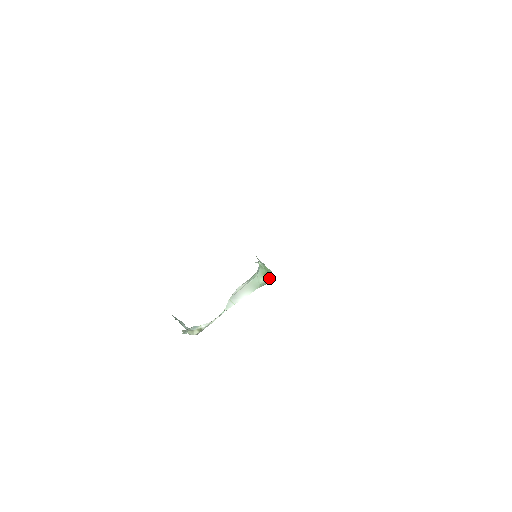
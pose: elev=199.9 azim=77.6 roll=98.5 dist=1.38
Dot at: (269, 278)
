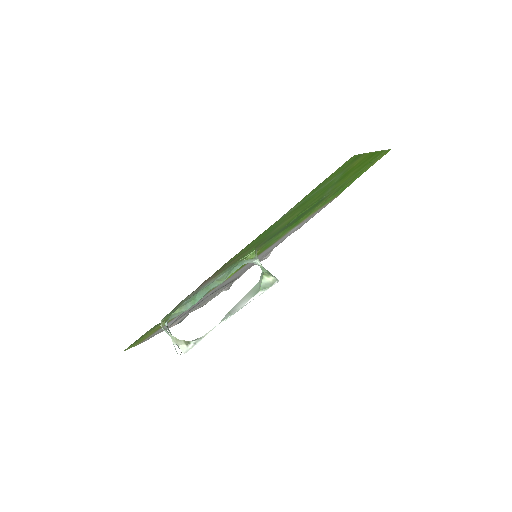
Dot at: (271, 280)
